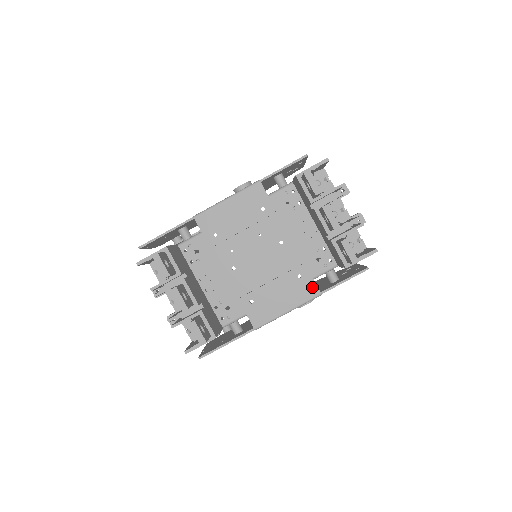
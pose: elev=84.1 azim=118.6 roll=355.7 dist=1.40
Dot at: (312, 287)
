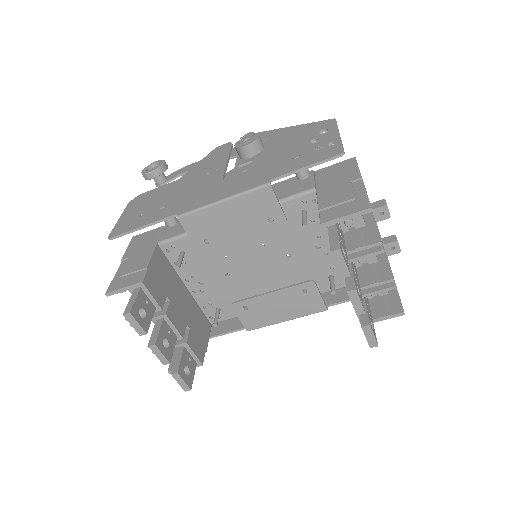
Dot at: (318, 303)
